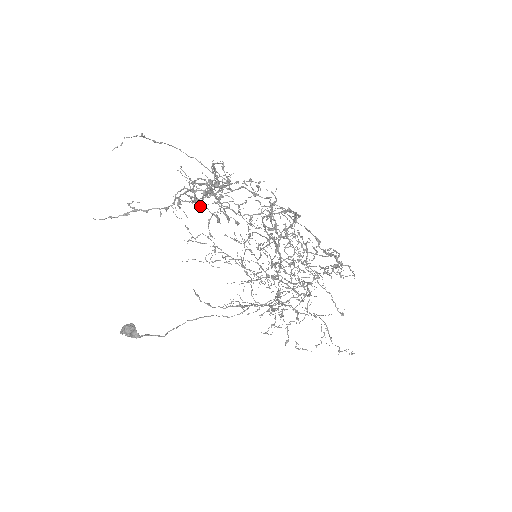
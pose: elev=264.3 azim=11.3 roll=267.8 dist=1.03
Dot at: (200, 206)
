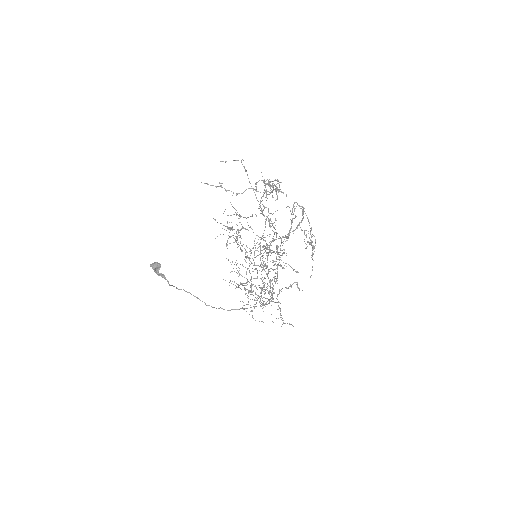
Dot at: (270, 184)
